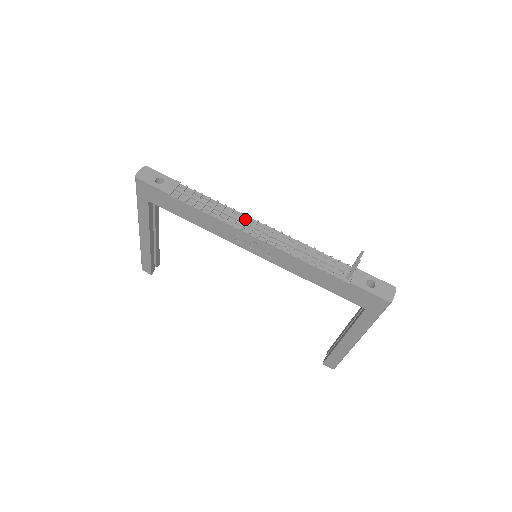
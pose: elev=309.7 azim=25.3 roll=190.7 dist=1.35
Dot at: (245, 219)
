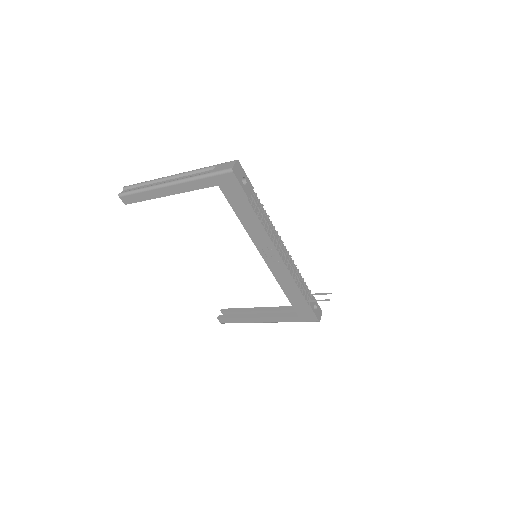
Dot at: (278, 238)
